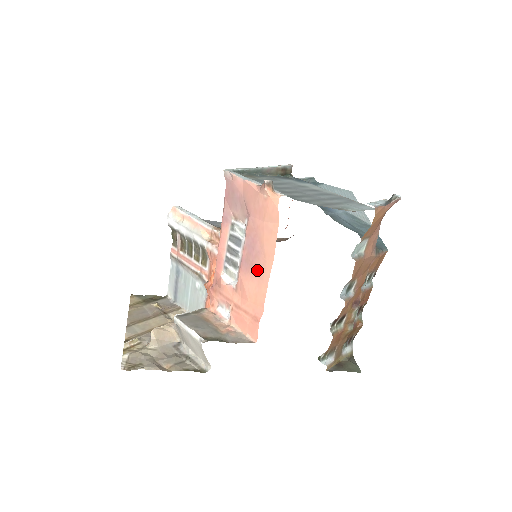
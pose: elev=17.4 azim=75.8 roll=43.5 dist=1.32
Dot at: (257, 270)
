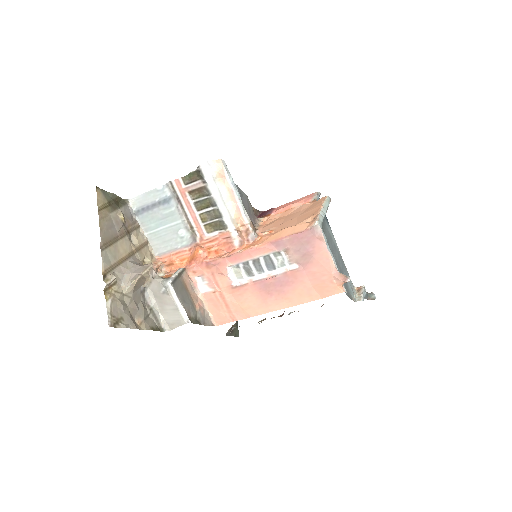
Dot at: (269, 298)
